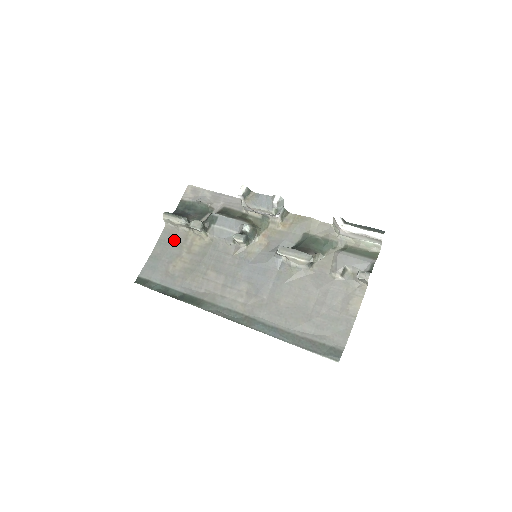
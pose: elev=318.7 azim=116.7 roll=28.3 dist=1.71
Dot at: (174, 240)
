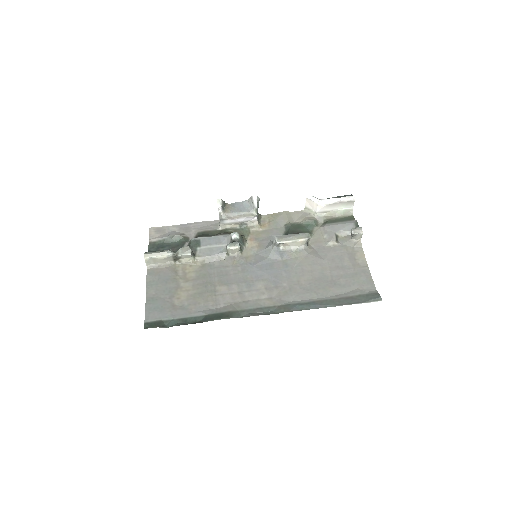
Dot at: (164, 276)
